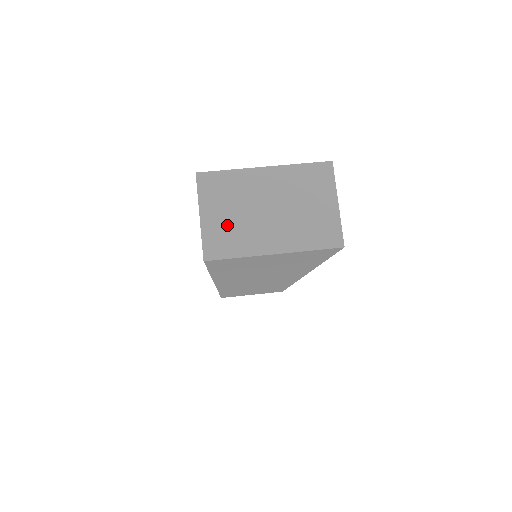
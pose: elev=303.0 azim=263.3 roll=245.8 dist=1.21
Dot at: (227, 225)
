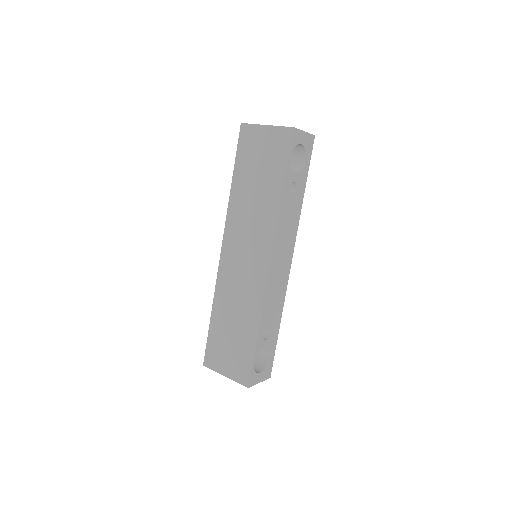
Dot at: occluded
